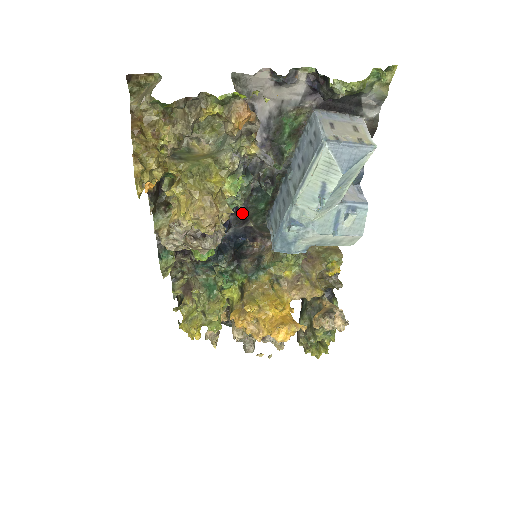
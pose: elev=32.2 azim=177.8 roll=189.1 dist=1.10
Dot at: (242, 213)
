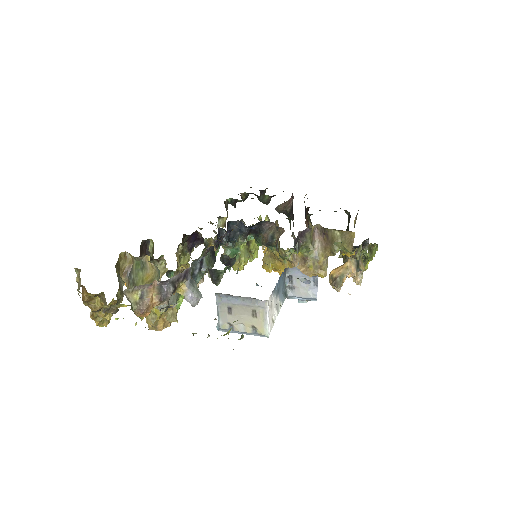
Dot at: occluded
